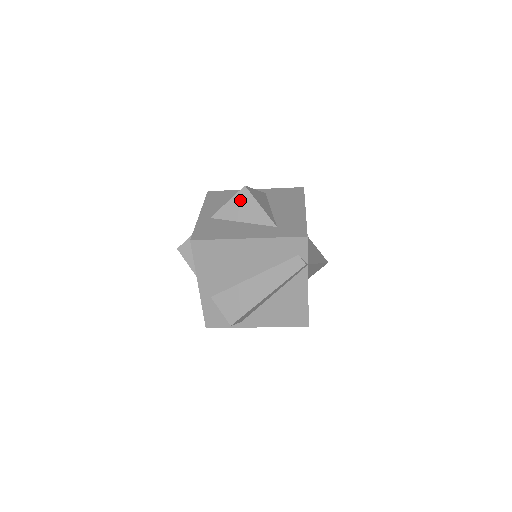
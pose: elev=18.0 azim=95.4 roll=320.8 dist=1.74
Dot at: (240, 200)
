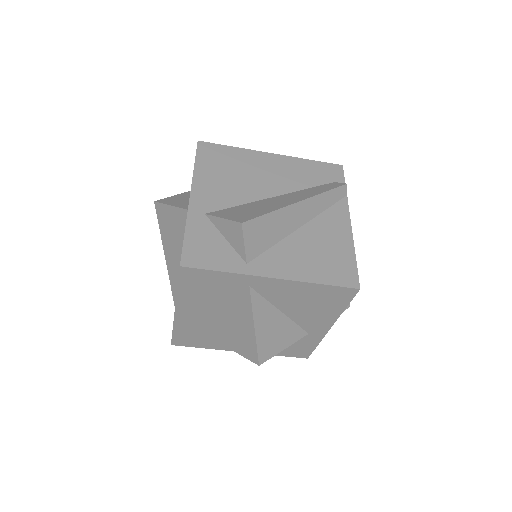
Dot at: occluded
